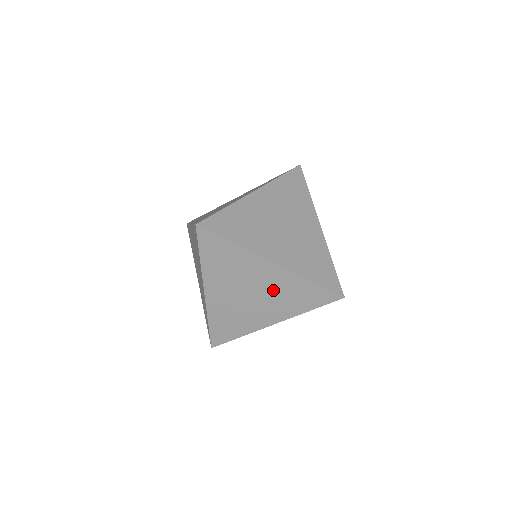
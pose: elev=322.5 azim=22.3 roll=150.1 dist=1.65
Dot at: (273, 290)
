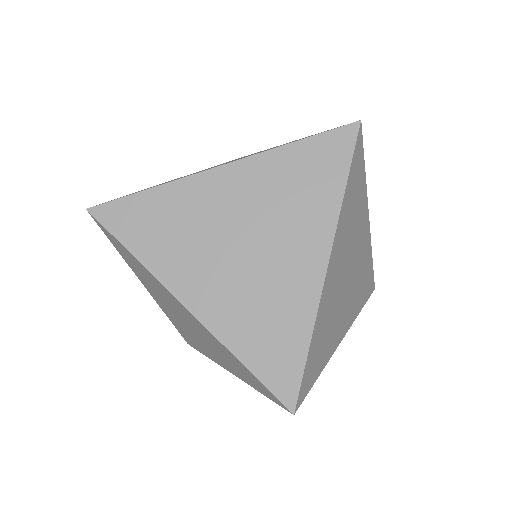
Dot at: occluded
